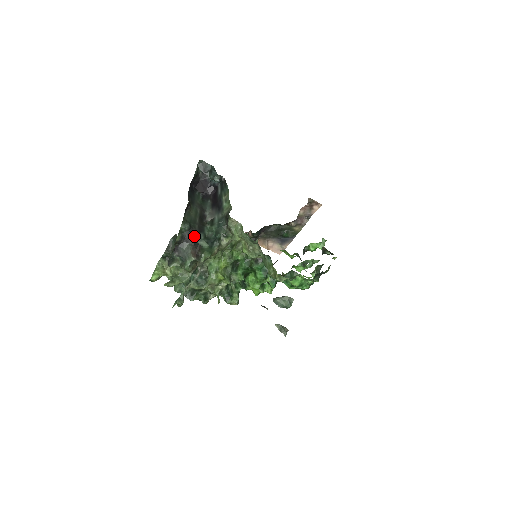
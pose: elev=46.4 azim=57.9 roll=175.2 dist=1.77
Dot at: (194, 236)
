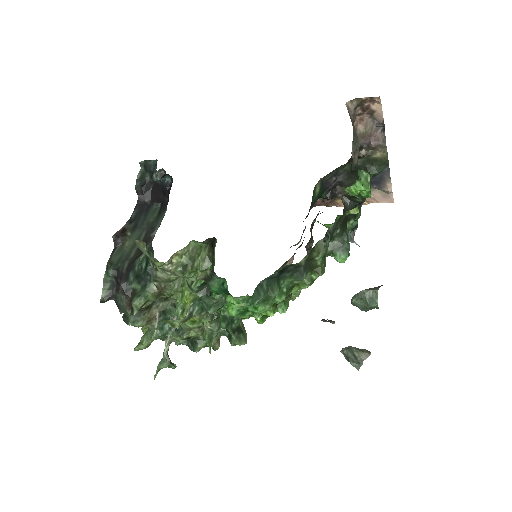
Dot at: (121, 281)
